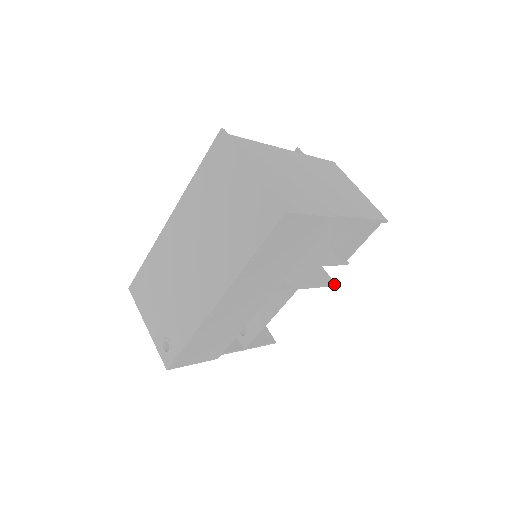
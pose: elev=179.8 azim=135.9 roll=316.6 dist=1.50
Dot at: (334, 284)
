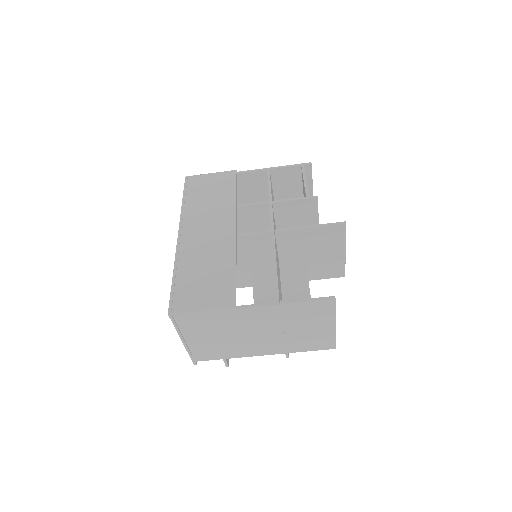
Dot at: (343, 222)
